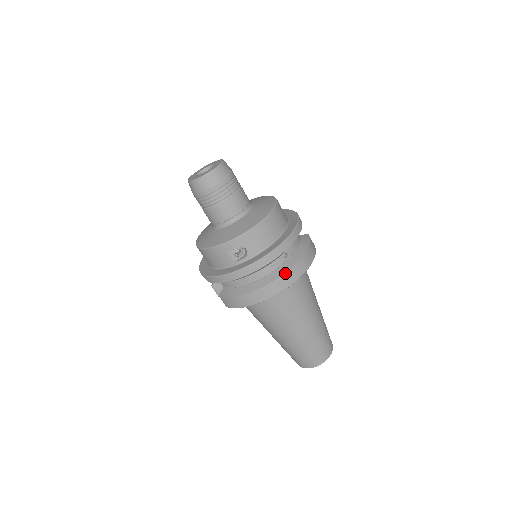
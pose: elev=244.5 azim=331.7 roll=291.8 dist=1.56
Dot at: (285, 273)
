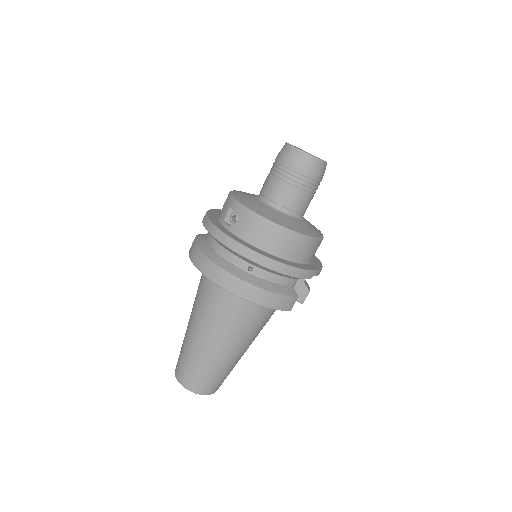
Dot at: (229, 273)
